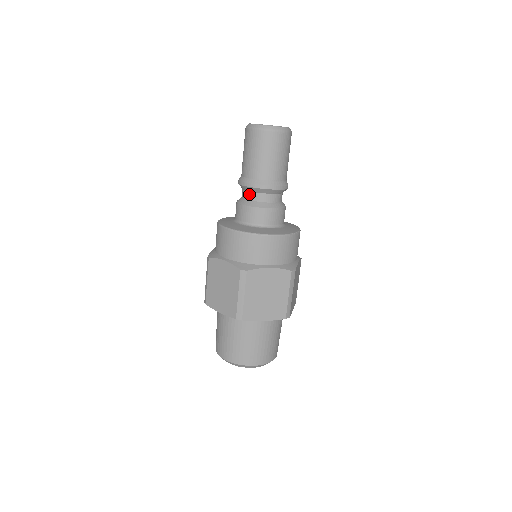
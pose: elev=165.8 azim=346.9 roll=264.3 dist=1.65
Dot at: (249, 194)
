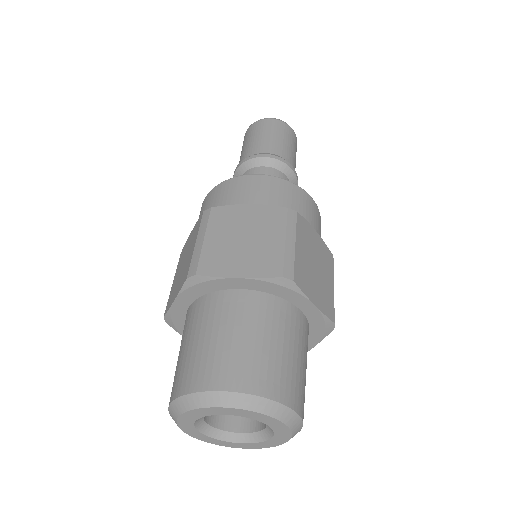
Dot at: (264, 168)
